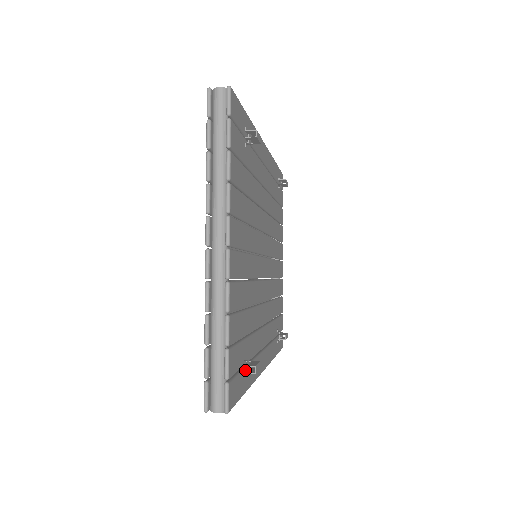
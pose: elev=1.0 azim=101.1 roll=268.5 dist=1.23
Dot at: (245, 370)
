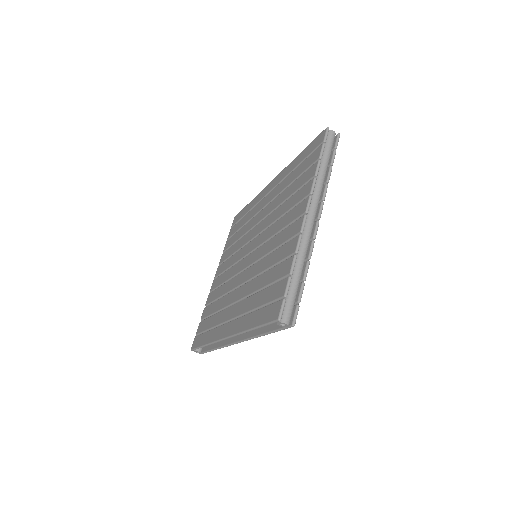
Dot at: occluded
